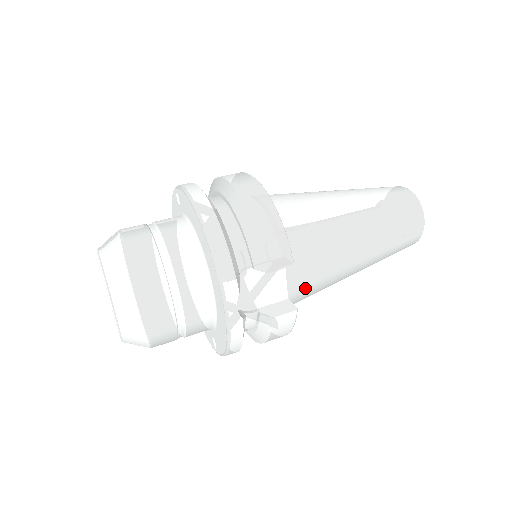
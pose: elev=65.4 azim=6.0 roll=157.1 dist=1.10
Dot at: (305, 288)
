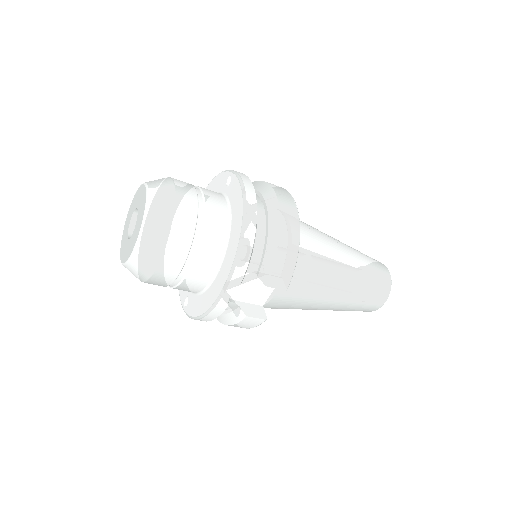
Dot at: (278, 304)
